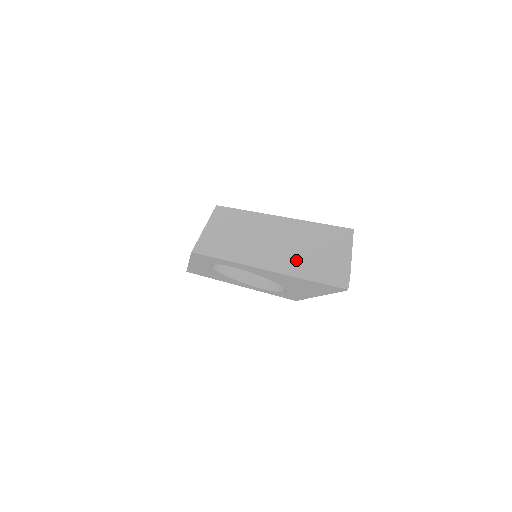
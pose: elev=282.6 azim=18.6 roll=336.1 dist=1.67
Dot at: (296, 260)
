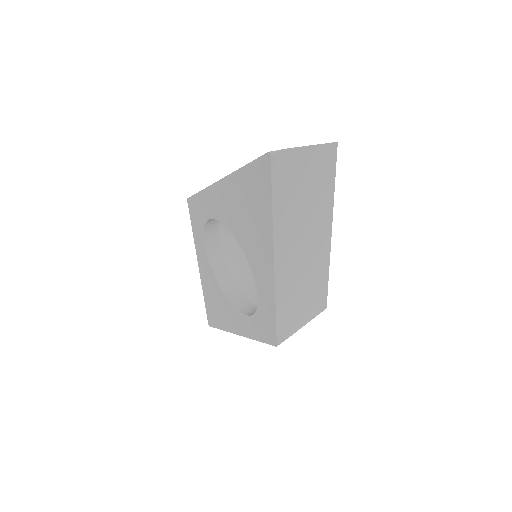
Dot at: occluded
